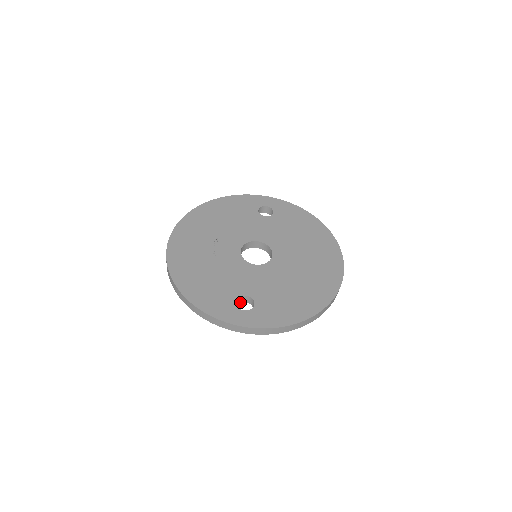
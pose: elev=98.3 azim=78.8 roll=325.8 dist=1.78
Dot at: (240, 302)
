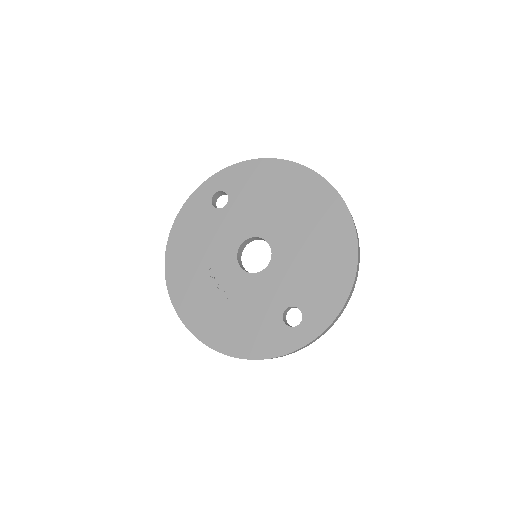
Dot at: (286, 314)
